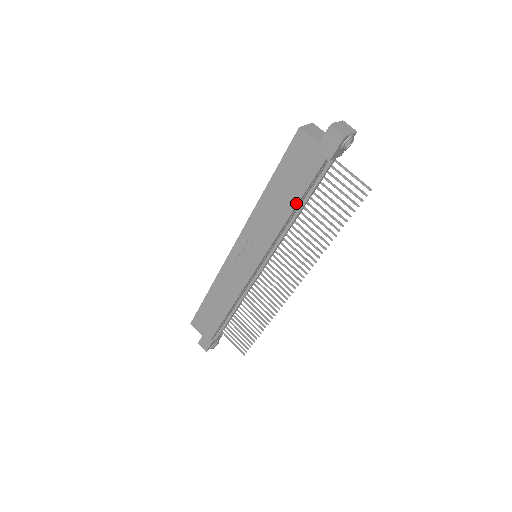
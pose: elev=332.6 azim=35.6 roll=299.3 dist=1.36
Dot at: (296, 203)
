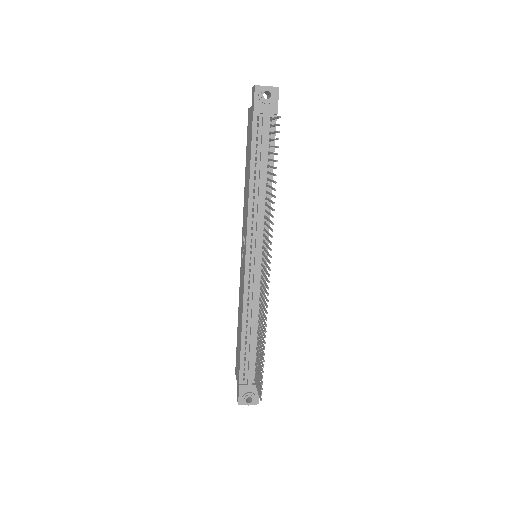
Dot at: (250, 168)
